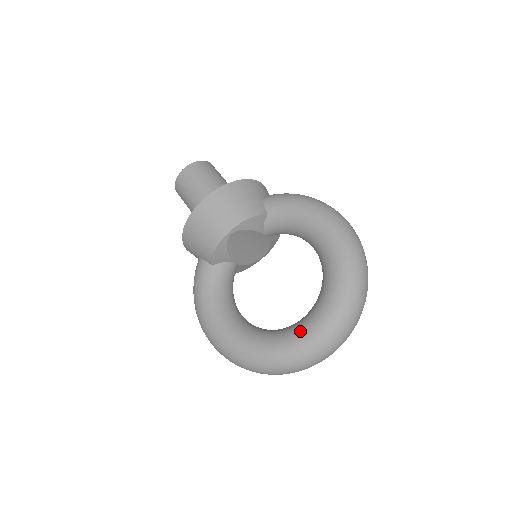
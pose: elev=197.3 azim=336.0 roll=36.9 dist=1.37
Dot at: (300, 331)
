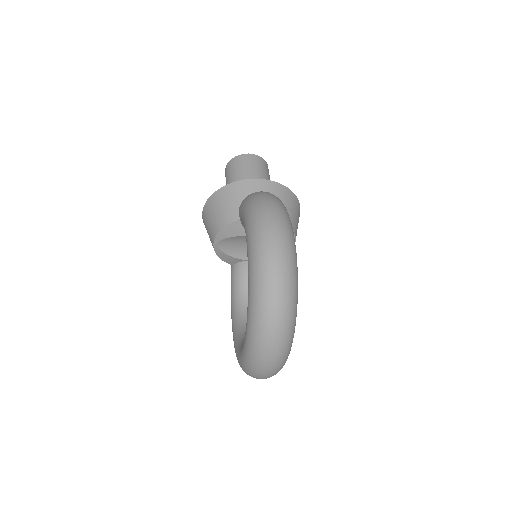
Dot at: (242, 346)
